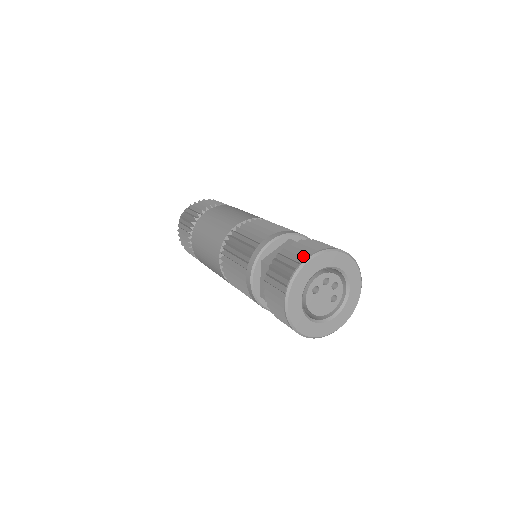
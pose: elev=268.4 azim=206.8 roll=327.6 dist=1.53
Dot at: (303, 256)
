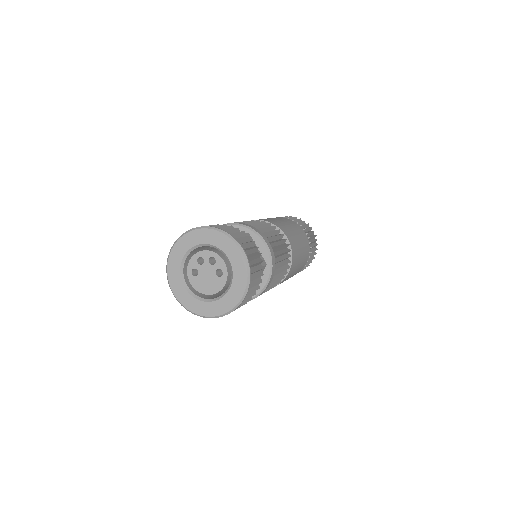
Dot at: occluded
